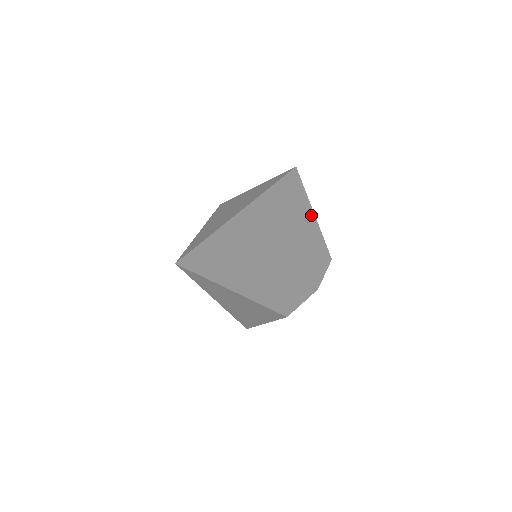
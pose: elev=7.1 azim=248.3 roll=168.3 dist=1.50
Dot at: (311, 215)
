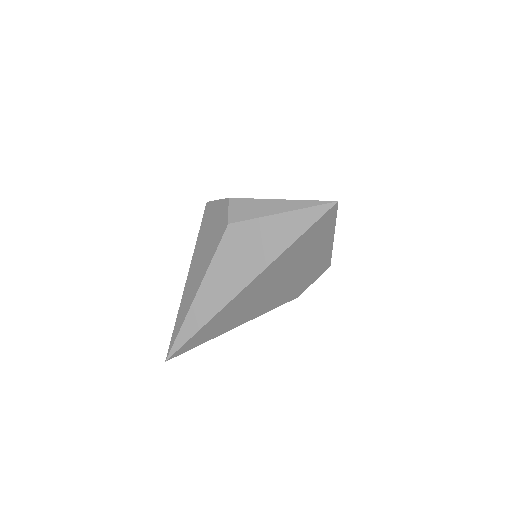
Dot at: (328, 243)
